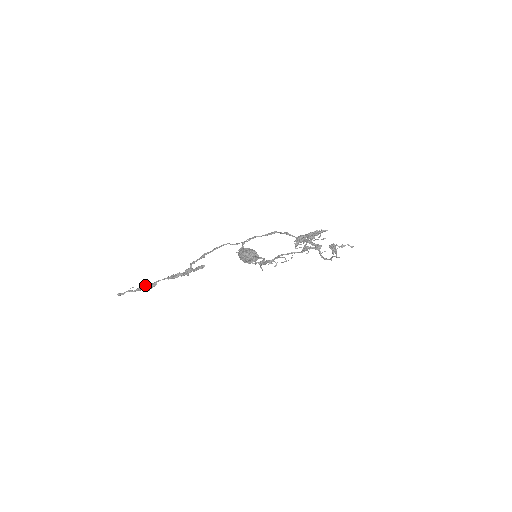
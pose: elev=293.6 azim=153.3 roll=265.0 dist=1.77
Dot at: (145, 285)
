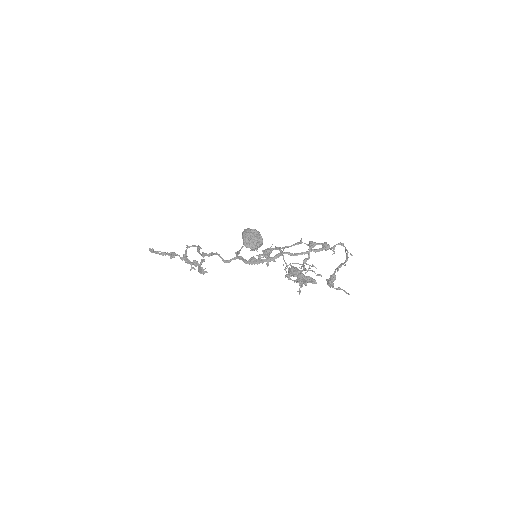
Dot at: occluded
